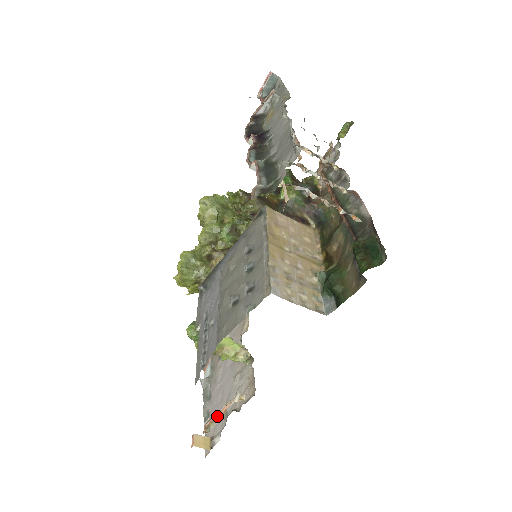
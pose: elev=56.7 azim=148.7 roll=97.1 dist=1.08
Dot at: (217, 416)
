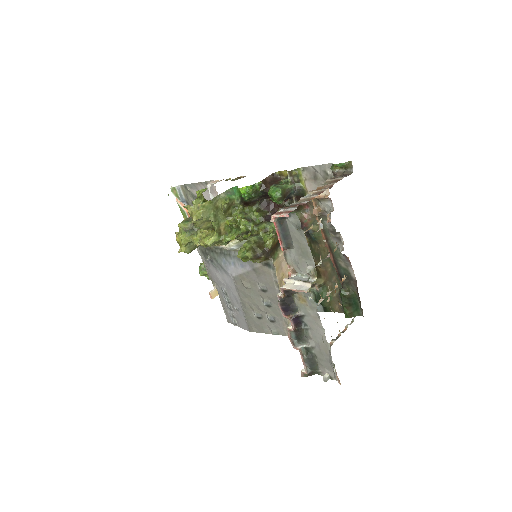
Dot at: occluded
